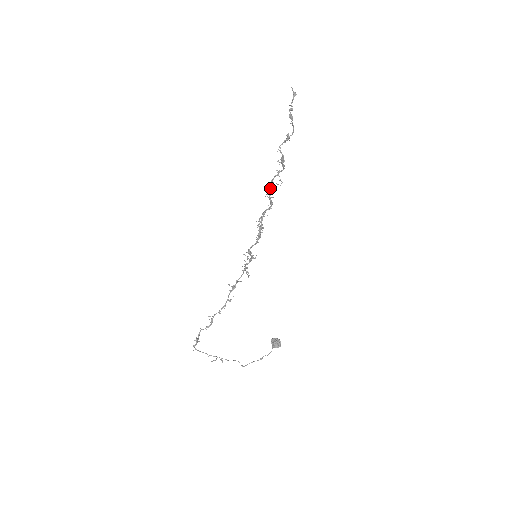
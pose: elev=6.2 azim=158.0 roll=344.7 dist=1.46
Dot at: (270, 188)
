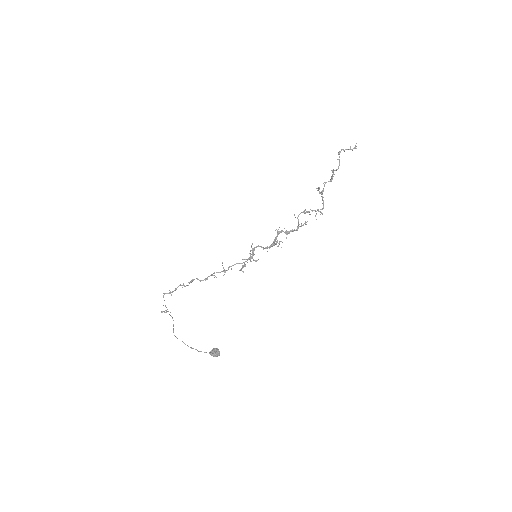
Dot at: (302, 212)
